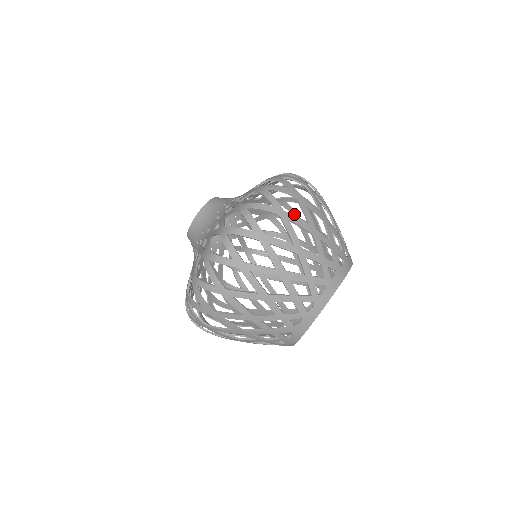
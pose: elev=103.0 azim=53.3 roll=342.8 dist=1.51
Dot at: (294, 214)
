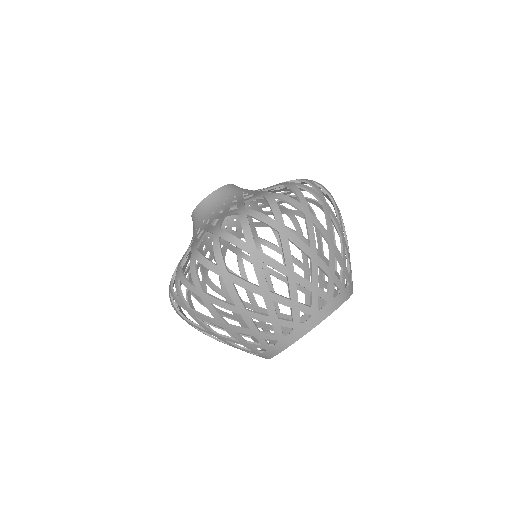
Dot at: (299, 231)
